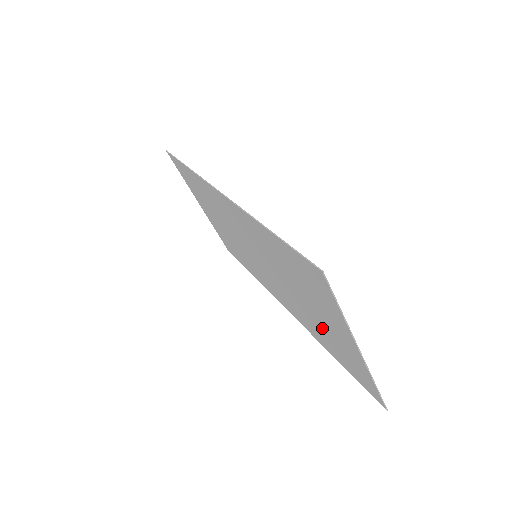
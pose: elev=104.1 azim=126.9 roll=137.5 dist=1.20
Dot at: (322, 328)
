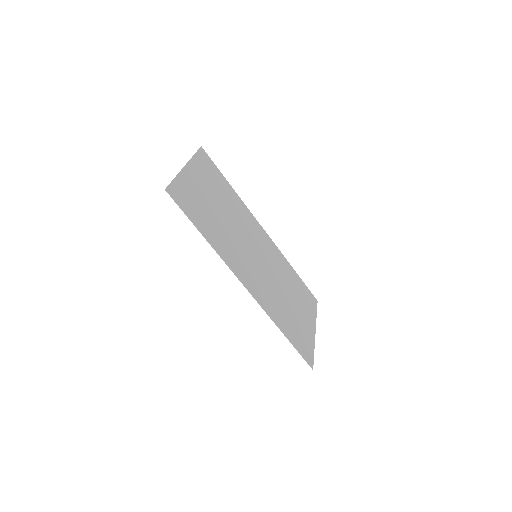
Dot at: (295, 295)
